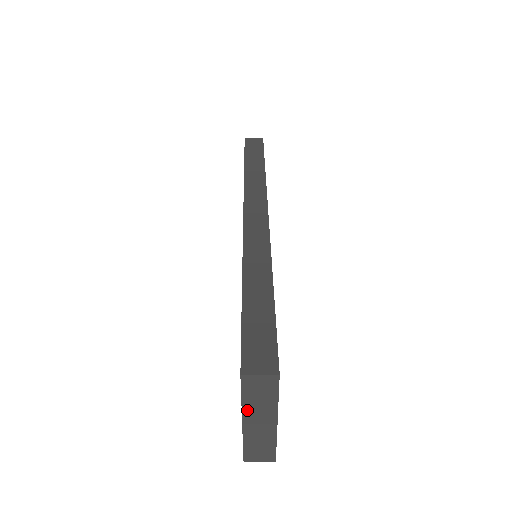
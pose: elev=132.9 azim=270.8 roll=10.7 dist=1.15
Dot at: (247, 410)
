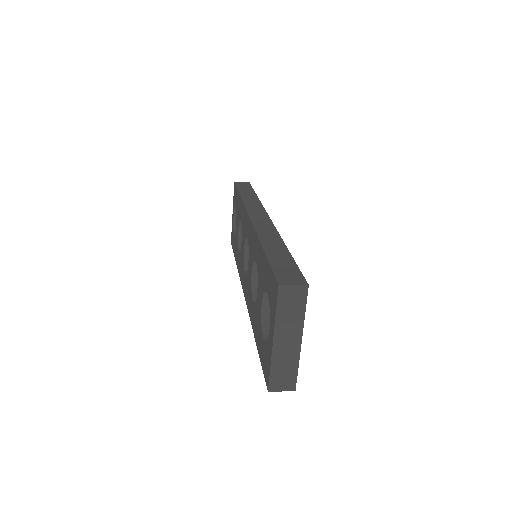
Dot at: (279, 325)
